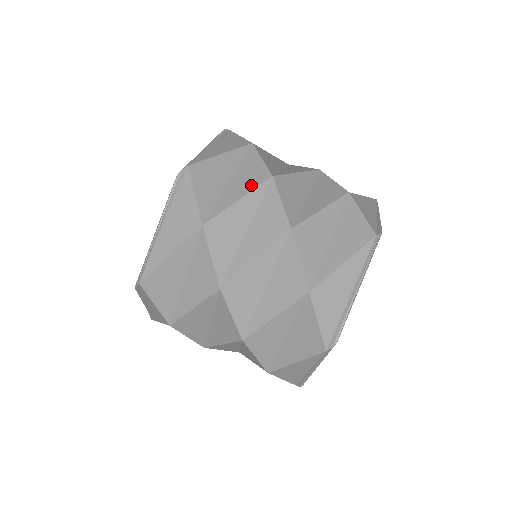
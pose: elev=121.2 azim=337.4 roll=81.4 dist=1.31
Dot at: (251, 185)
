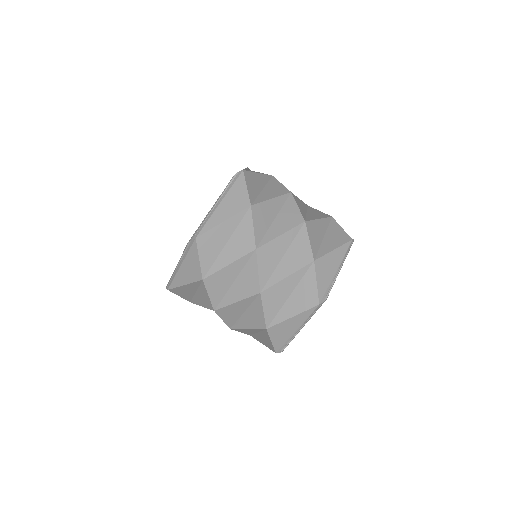
Dot at: (278, 193)
